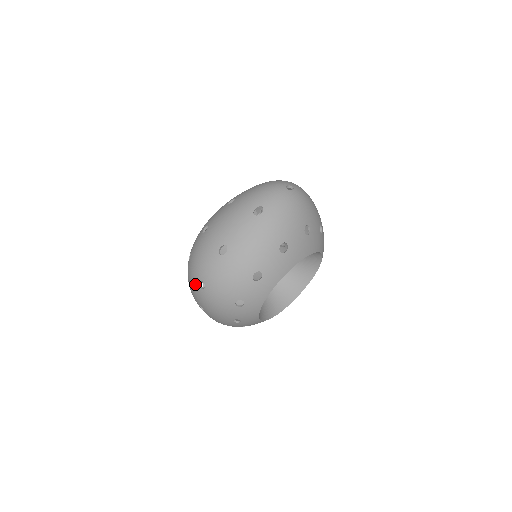
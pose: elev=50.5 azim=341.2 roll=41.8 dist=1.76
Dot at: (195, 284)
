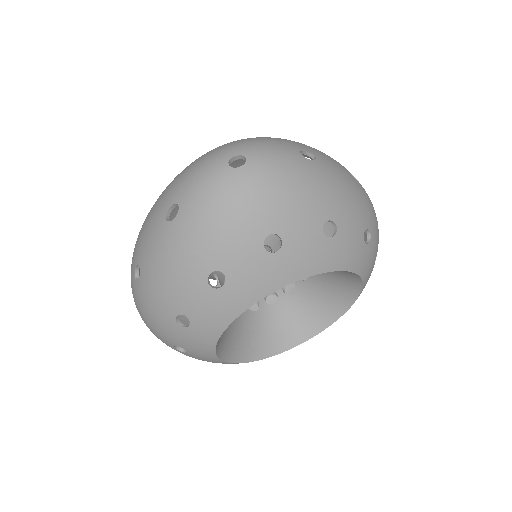
Dot at: occluded
